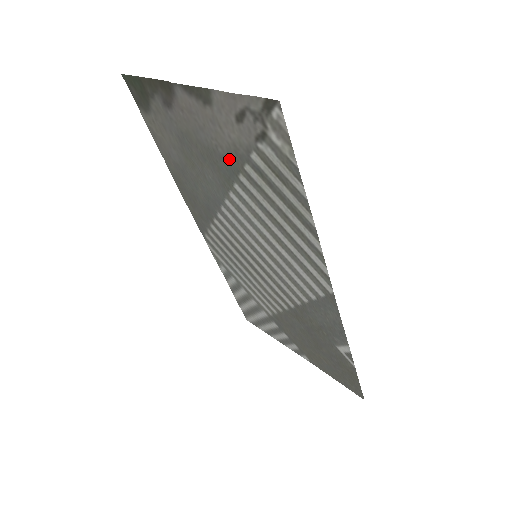
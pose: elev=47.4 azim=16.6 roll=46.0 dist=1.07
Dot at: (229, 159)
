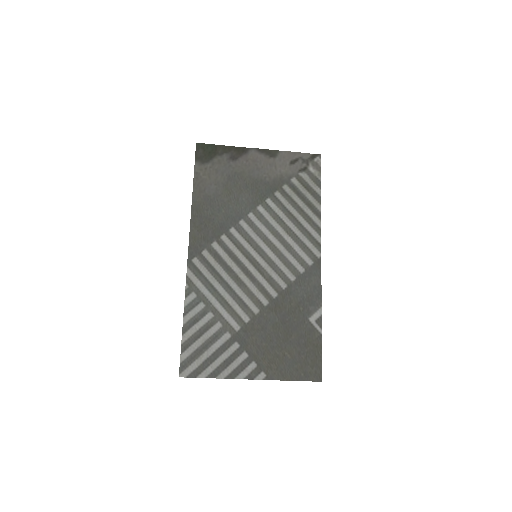
Dot at: (272, 183)
